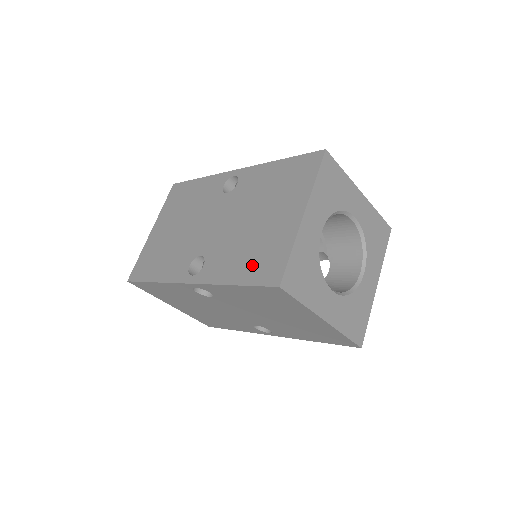
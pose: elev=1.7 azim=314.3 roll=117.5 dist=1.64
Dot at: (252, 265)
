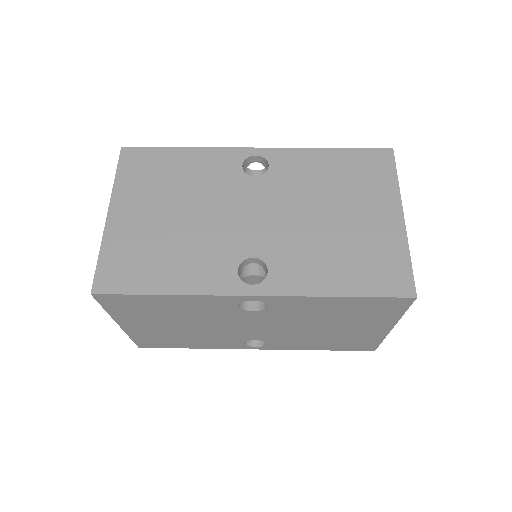
Dot at: (359, 272)
